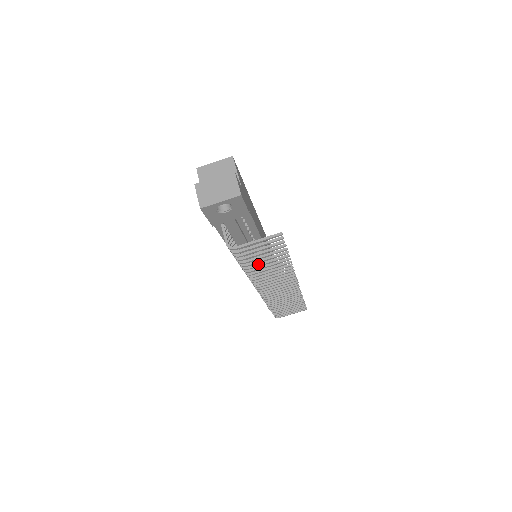
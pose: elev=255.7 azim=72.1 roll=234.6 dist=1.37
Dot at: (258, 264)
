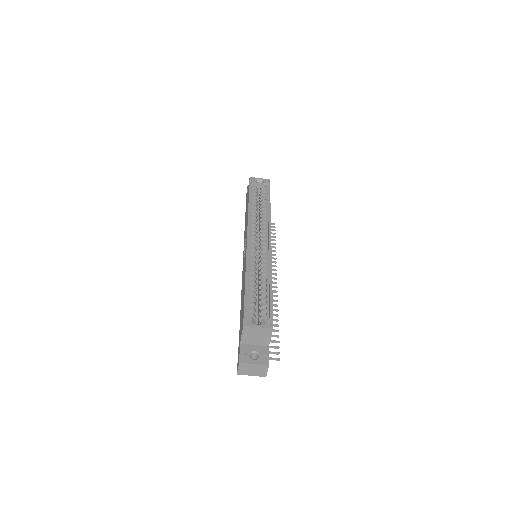
Dot at: occluded
